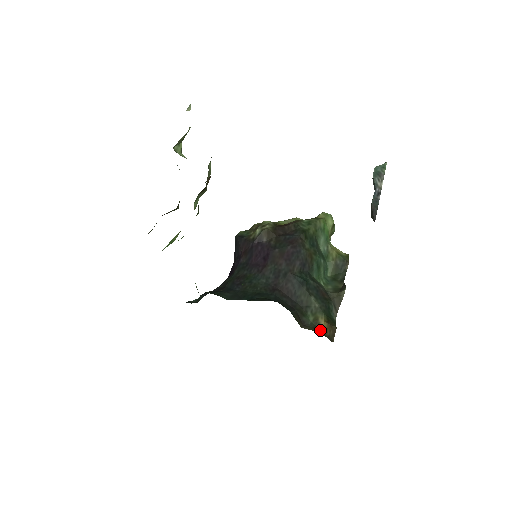
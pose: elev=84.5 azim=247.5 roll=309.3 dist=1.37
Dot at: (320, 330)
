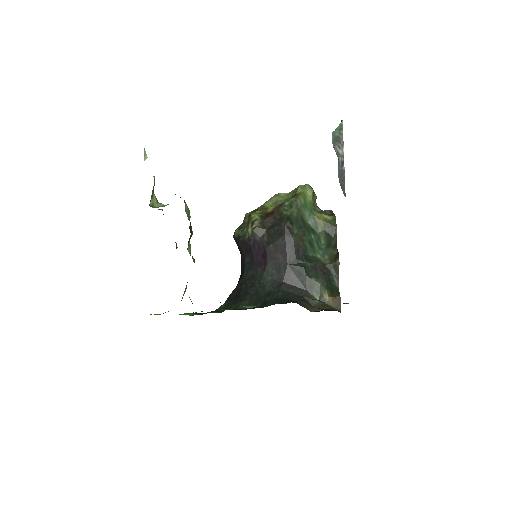
Dot at: (327, 306)
